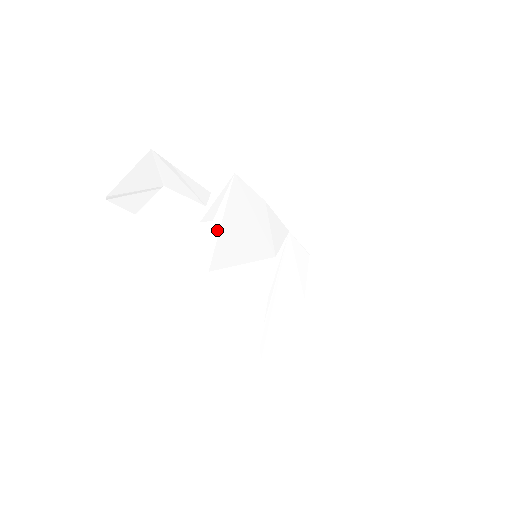
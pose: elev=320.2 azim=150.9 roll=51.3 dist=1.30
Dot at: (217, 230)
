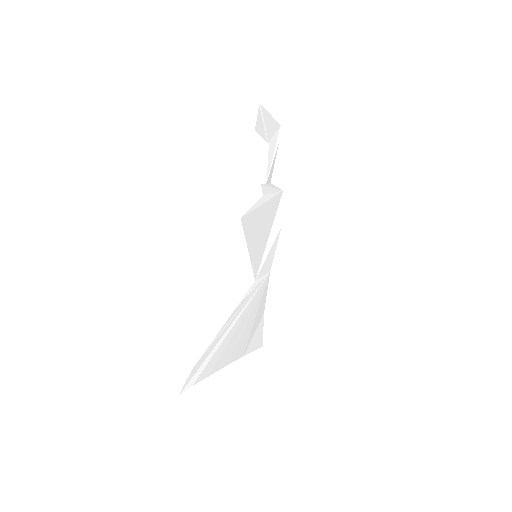
Dot at: (261, 203)
